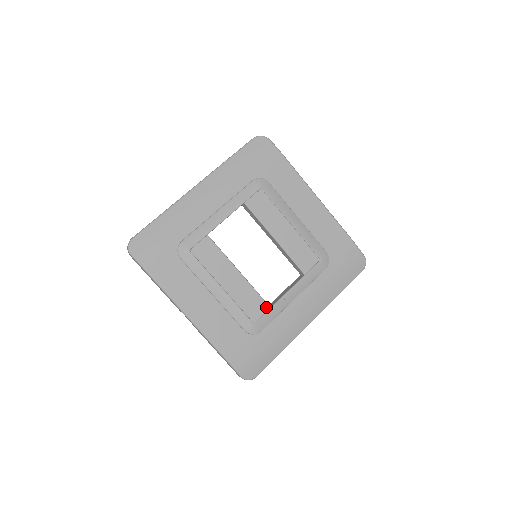
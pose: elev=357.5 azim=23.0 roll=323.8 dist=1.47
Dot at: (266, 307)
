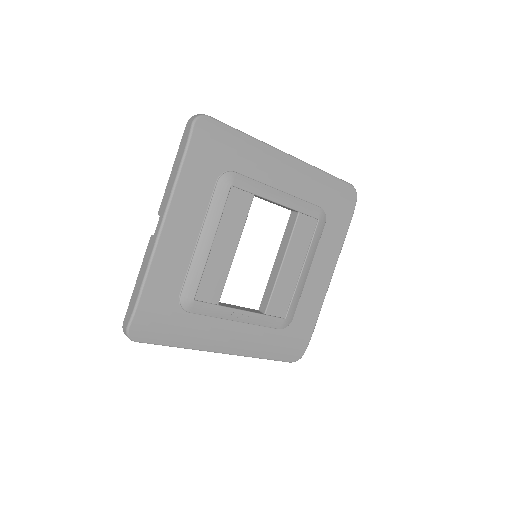
Dot at: (216, 300)
